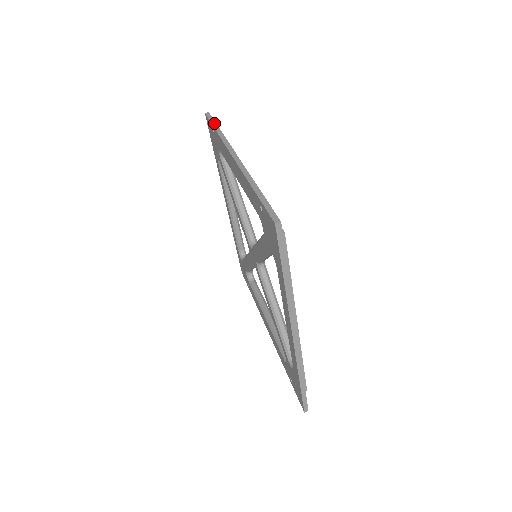
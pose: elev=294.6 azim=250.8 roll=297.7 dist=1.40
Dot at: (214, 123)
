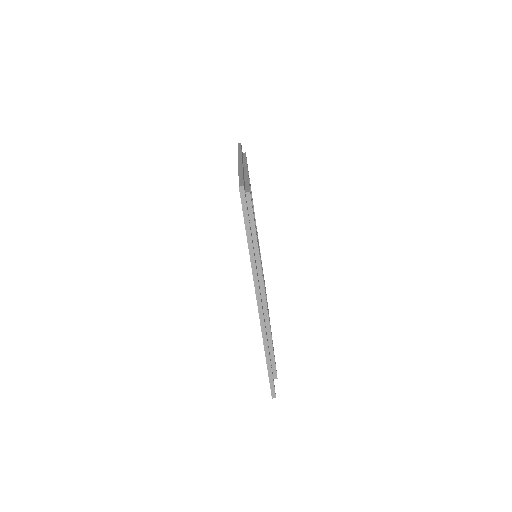
Dot at: (247, 225)
